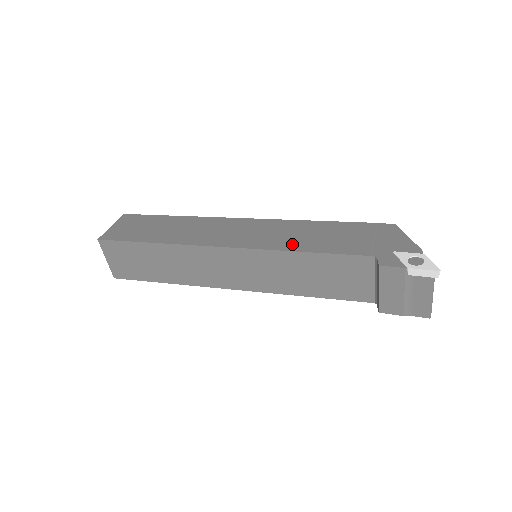
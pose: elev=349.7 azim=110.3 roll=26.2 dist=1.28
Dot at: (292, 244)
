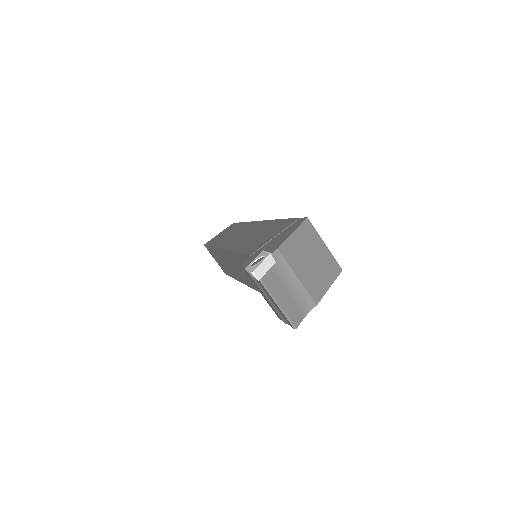
Dot at: (241, 245)
